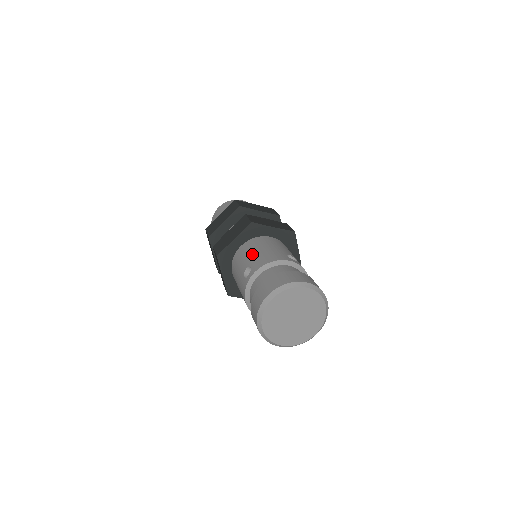
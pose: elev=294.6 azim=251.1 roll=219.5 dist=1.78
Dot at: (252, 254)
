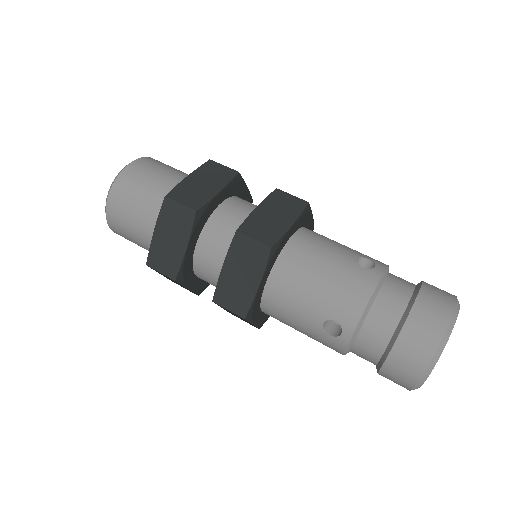
Dot at: (314, 296)
